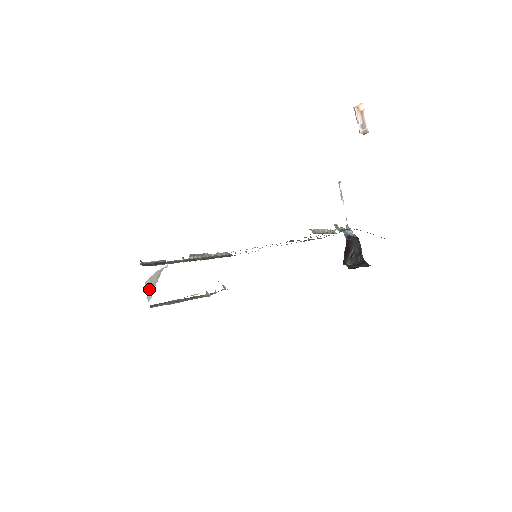
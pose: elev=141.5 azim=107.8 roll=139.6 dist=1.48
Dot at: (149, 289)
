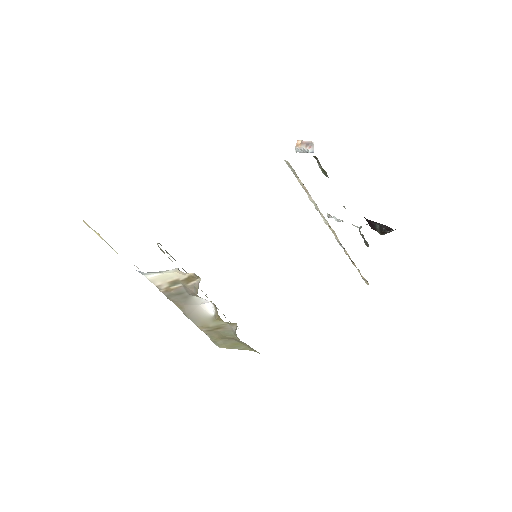
Dot at: occluded
